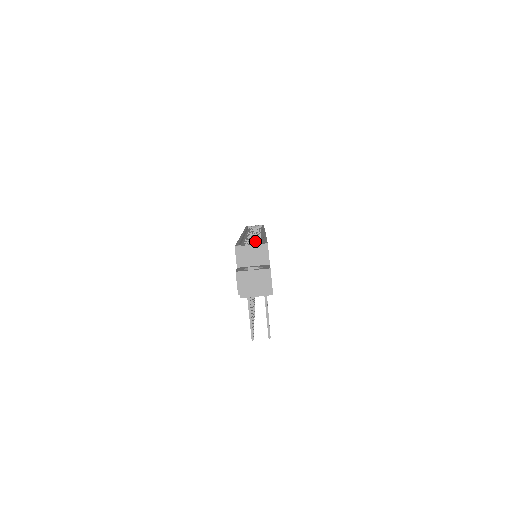
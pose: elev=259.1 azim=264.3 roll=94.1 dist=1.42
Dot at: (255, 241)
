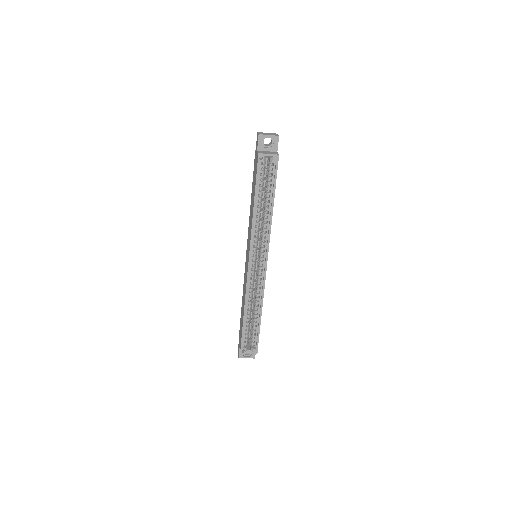
Dot at: (257, 274)
